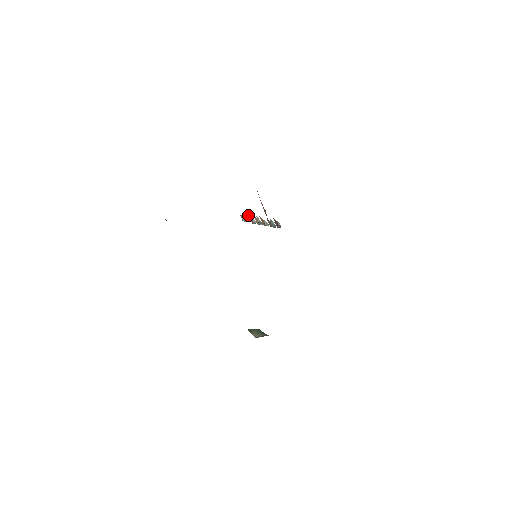
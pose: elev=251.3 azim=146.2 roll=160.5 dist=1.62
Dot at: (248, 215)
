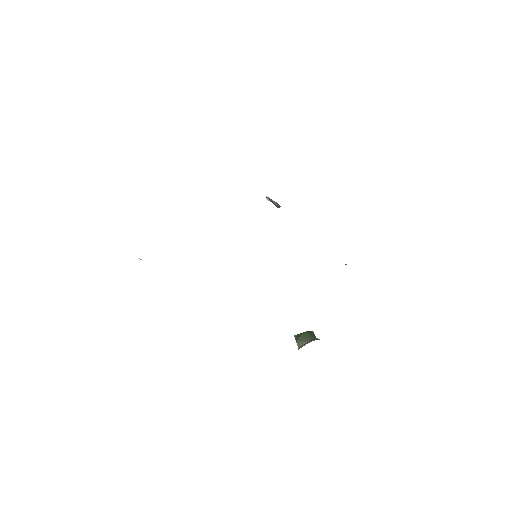
Dot at: occluded
